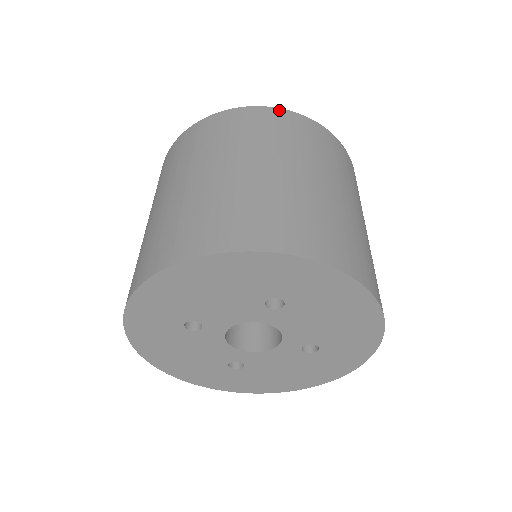
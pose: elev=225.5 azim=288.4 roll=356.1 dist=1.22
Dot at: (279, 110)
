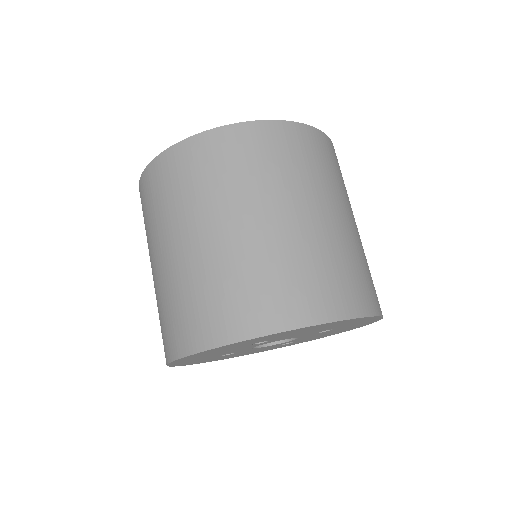
Dot at: (184, 143)
